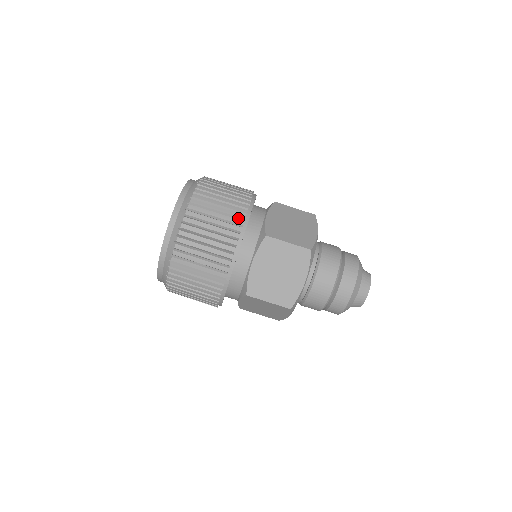
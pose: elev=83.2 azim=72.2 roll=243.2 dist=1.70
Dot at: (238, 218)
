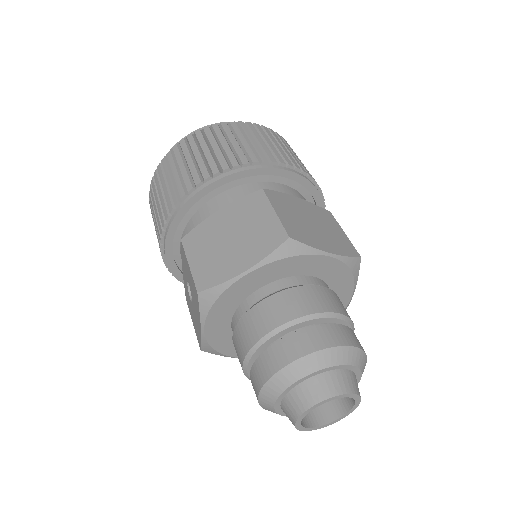
Dot at: occluded
